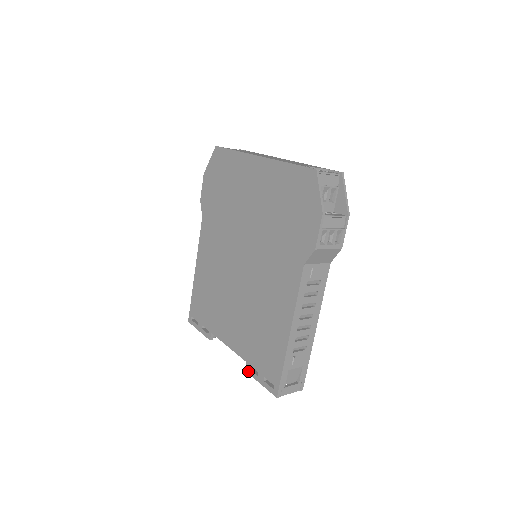
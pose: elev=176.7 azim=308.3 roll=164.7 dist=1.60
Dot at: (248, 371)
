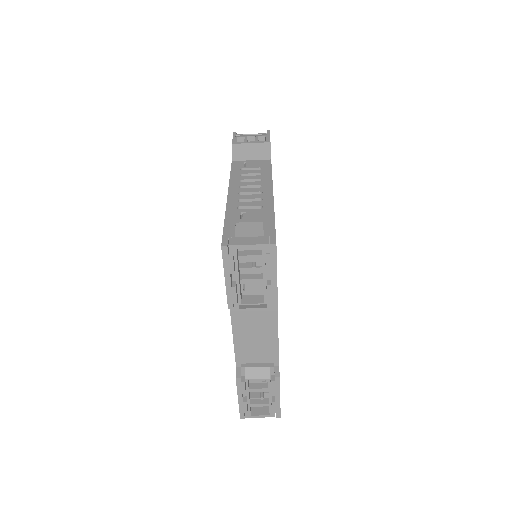
Dot at: (227, 302)
